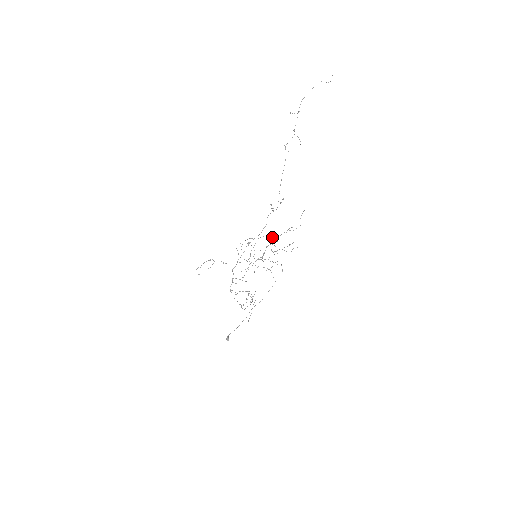
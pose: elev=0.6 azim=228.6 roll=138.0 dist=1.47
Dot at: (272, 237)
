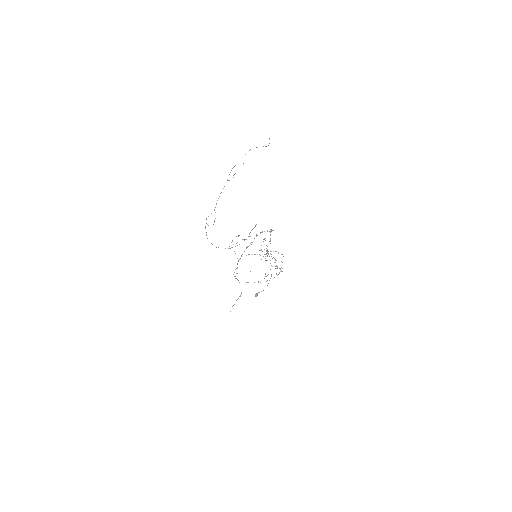
Dot at: (267, 246)
